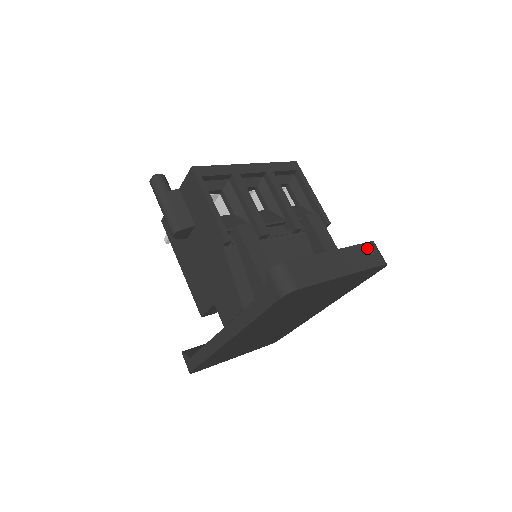
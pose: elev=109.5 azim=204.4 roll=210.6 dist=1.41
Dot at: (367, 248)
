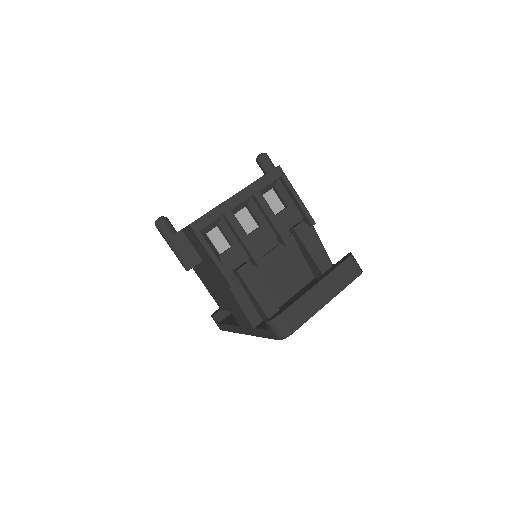
Dot at: (345, 266)
